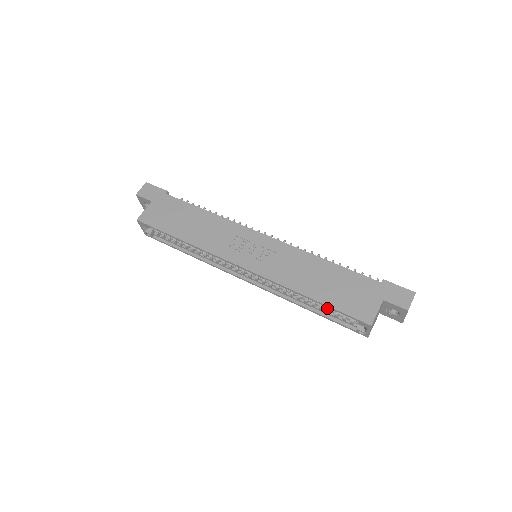
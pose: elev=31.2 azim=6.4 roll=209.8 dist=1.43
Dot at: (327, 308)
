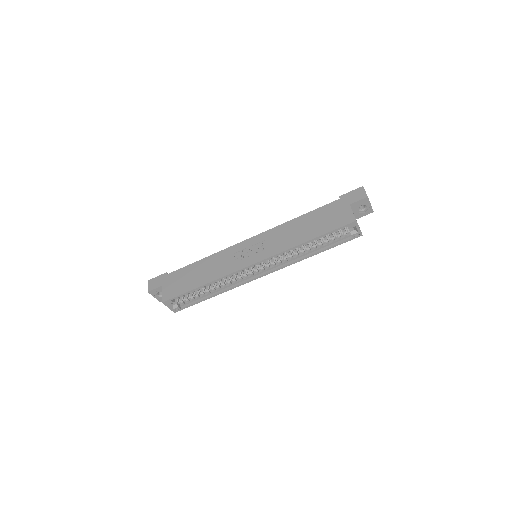
Dot at: (324, 241)
